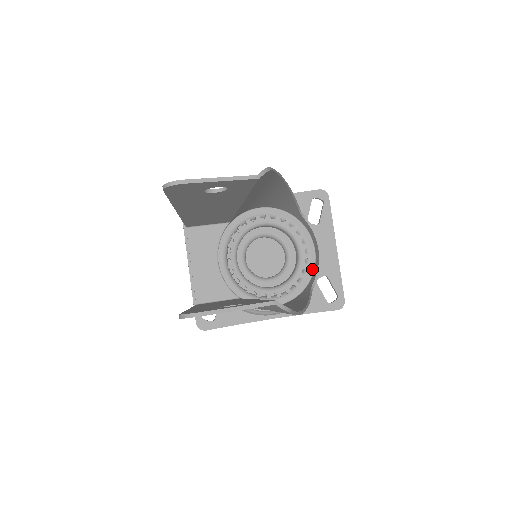
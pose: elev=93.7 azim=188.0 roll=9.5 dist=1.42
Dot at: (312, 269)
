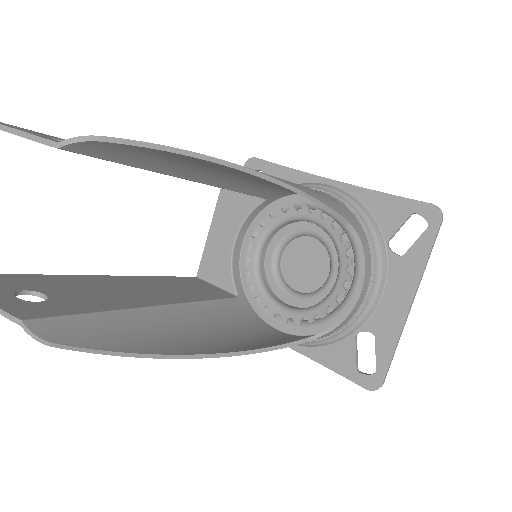
Dot at: occluded
